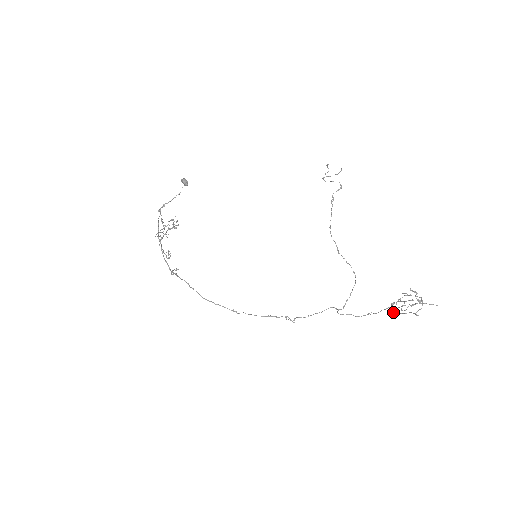
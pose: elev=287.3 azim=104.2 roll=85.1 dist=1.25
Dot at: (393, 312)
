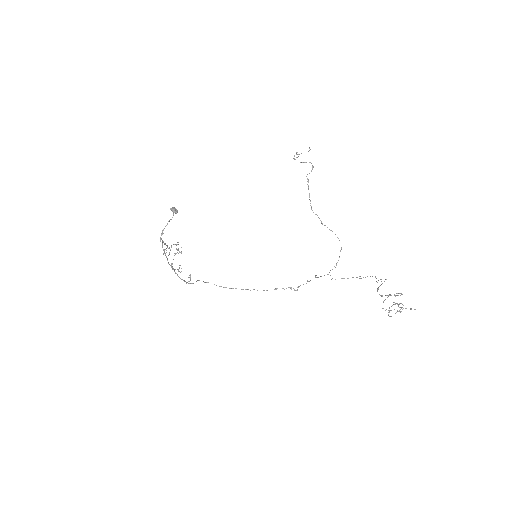
Dot at: occluded
